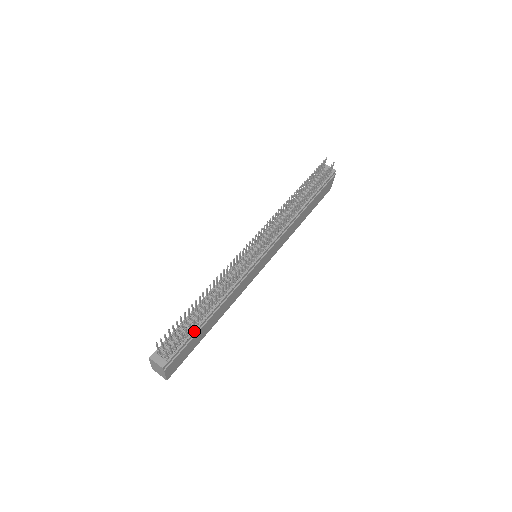
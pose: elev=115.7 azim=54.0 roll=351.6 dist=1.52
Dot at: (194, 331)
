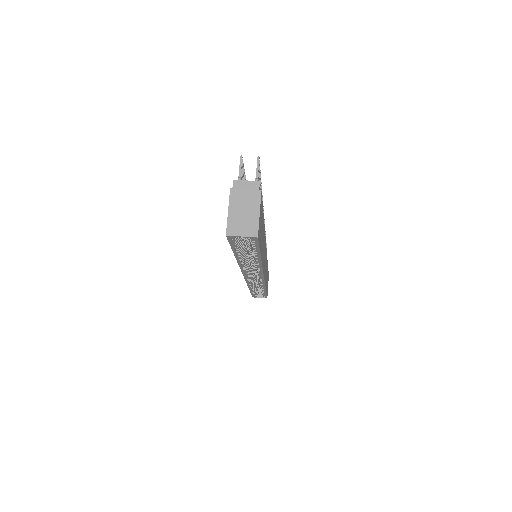
Dot at: occluded
